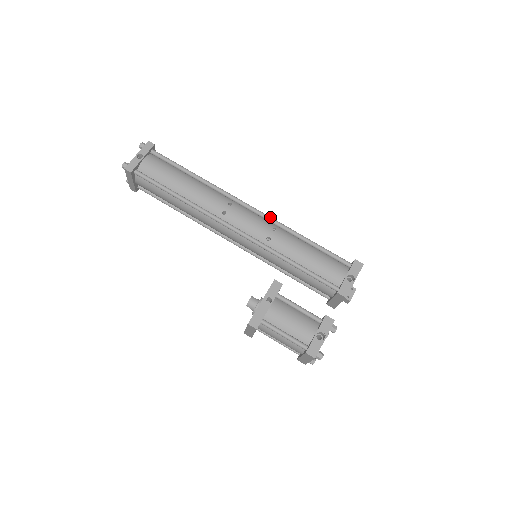
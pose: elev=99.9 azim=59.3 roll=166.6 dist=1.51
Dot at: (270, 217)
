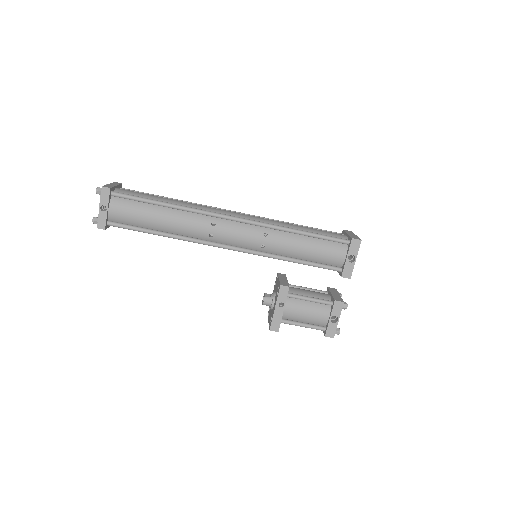
Dot at: (257, 223)
